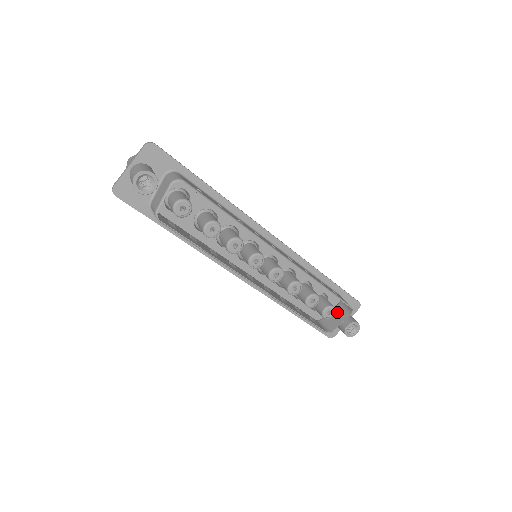
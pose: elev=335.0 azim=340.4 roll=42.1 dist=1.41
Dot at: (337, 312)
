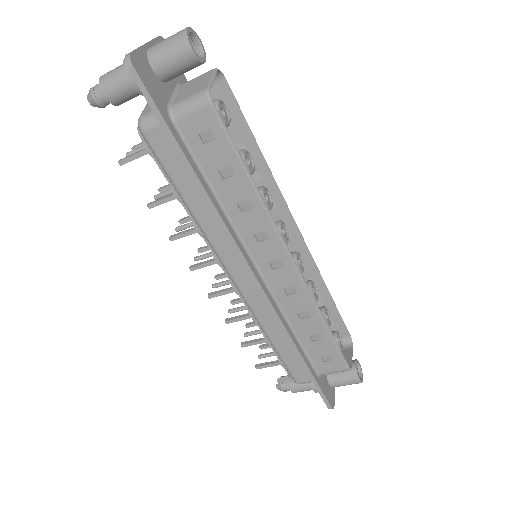
Dot at: occluded
